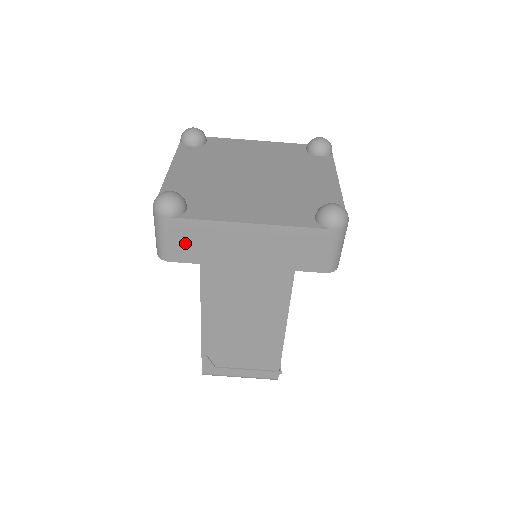
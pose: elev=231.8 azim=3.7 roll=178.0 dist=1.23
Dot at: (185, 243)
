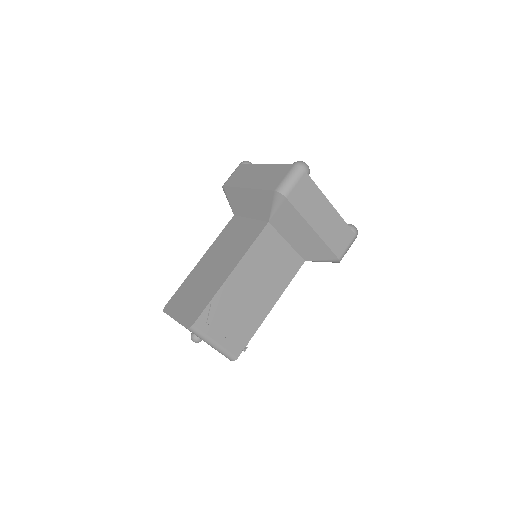
Dot at: (301, 193)
